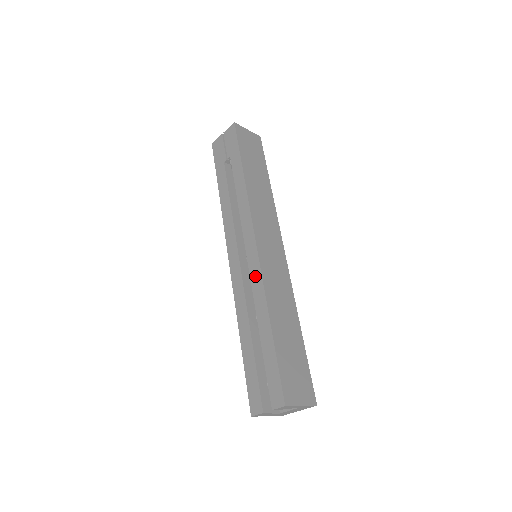
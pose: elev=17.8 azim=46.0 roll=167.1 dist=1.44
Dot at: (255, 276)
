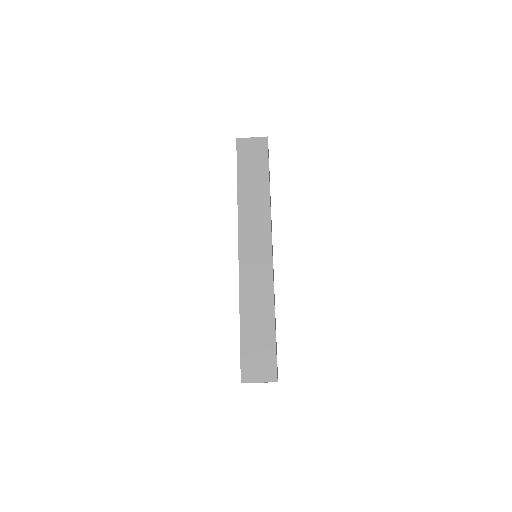
Dot at: occluded
